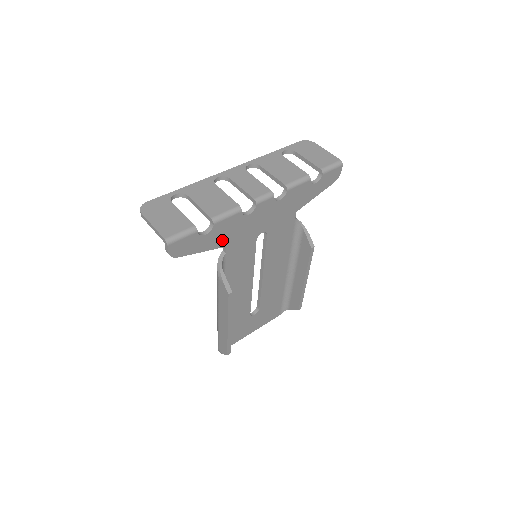
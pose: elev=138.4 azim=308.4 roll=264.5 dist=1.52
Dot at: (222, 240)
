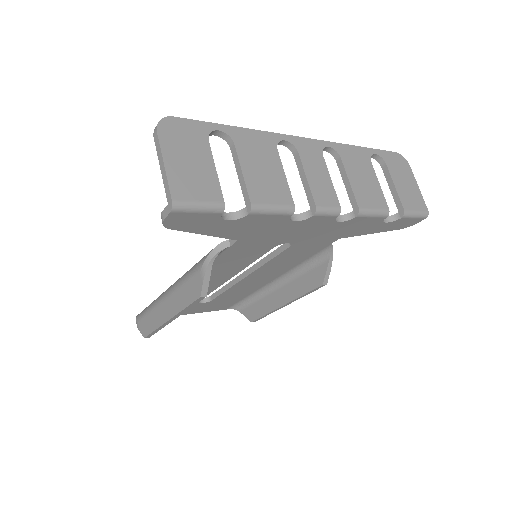
Dot at: (240, 232)
